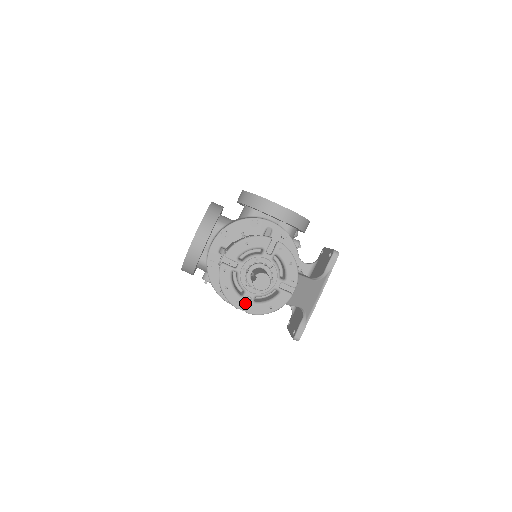
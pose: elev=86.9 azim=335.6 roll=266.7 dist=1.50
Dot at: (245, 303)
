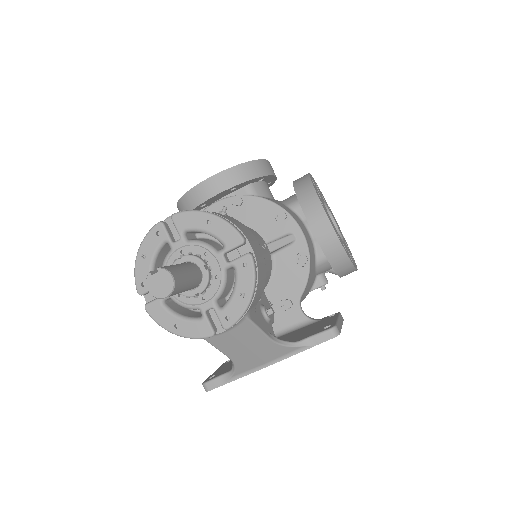
Dot at: occluded
